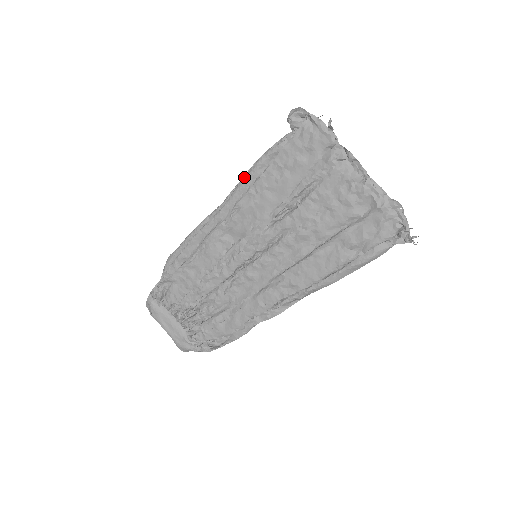
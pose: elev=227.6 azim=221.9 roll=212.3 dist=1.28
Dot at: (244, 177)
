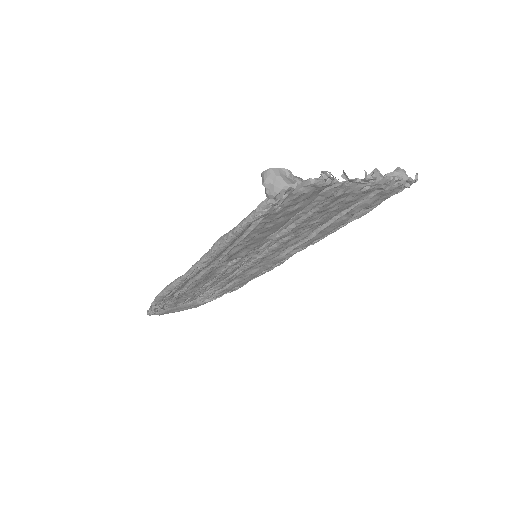
Dot at: (225, 243)
